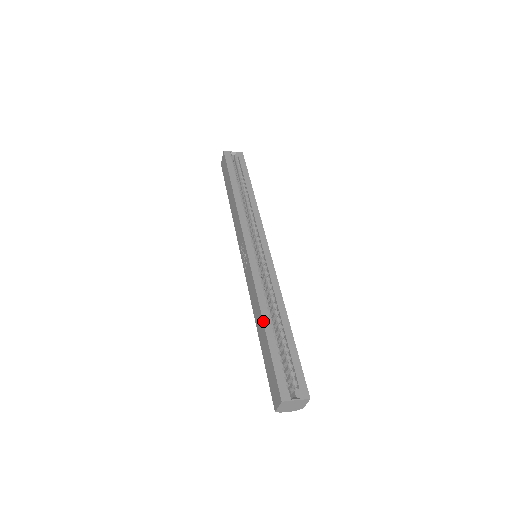
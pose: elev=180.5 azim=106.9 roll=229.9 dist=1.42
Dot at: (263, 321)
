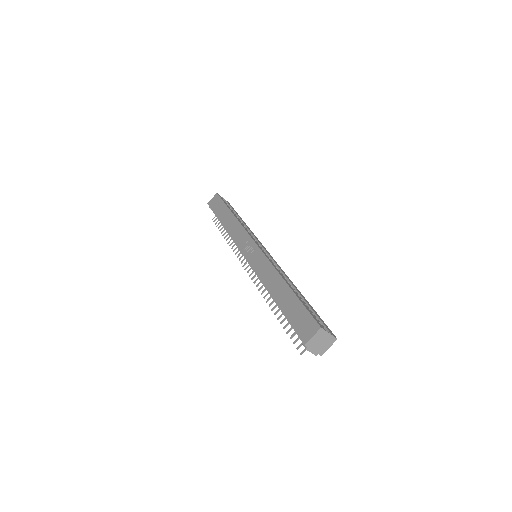
Dot at: (286, 282)
